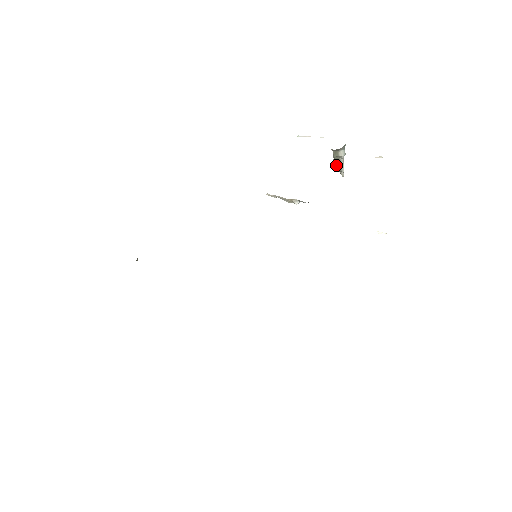
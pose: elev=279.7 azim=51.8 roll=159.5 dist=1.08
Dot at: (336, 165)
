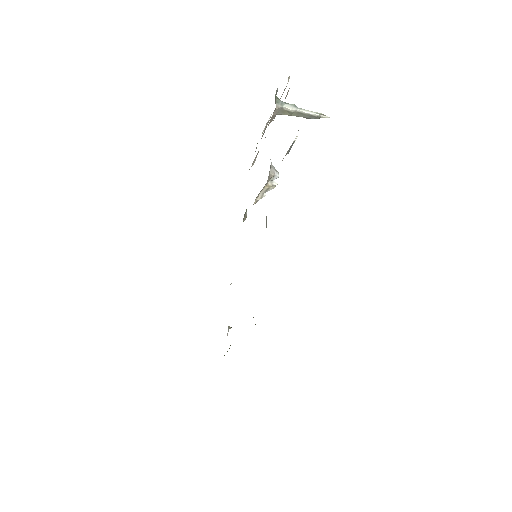
Dot at: (306, 118)
